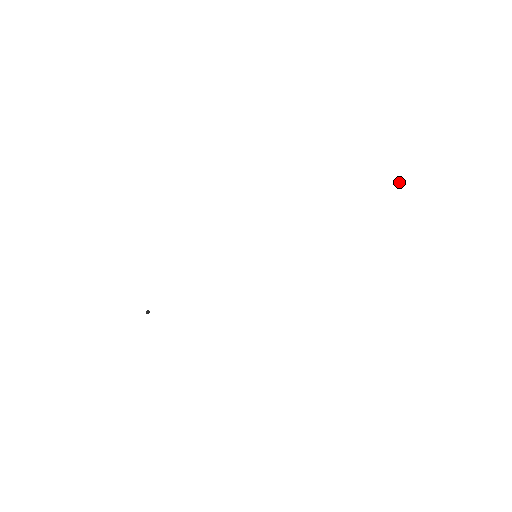
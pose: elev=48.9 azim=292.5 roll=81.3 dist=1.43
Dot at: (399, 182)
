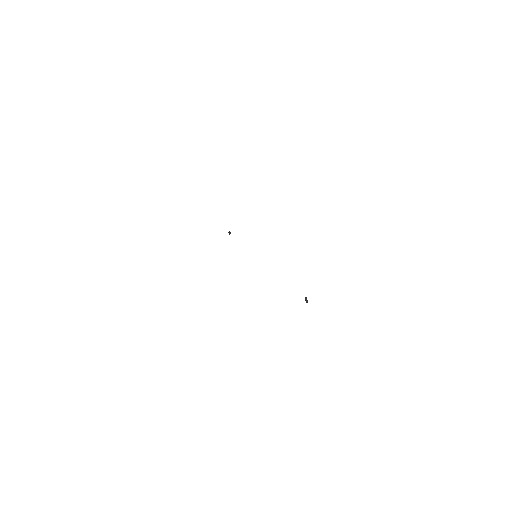
Dot at: occluded
